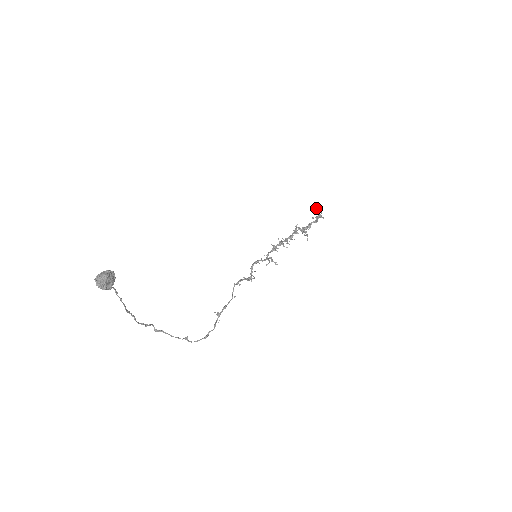
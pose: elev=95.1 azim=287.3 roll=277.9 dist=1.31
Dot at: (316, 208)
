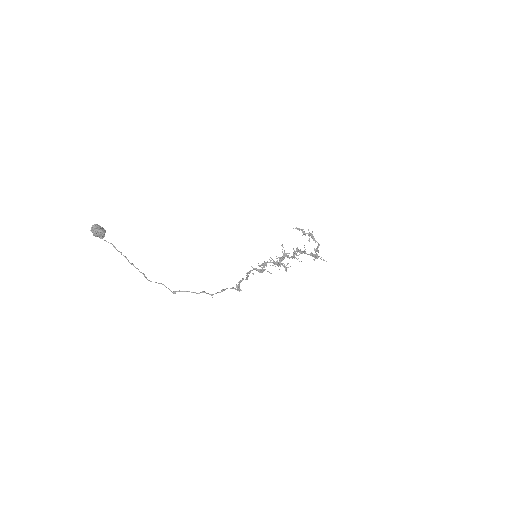
Dot at: (301, 230)
